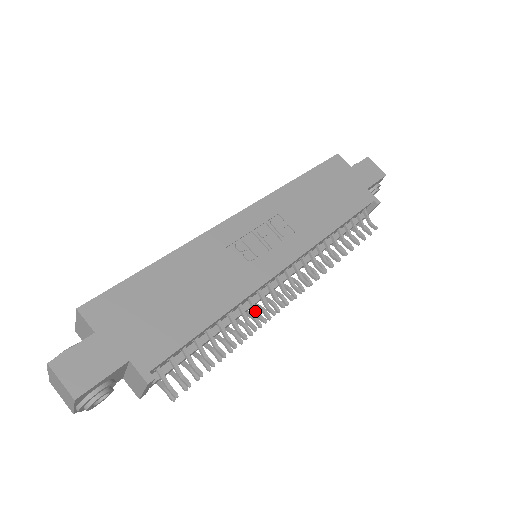
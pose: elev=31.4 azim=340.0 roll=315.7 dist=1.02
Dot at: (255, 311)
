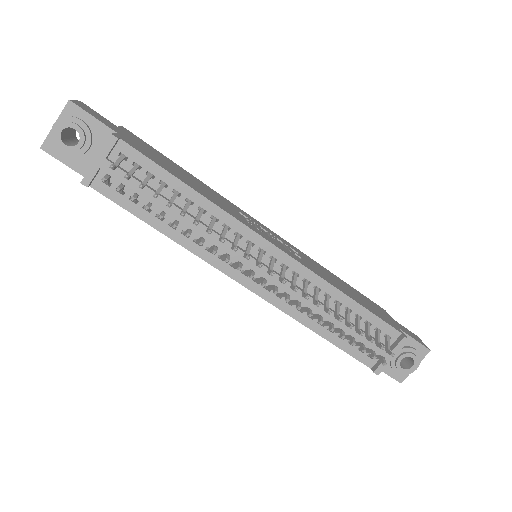
Dot at: (222, 234)
